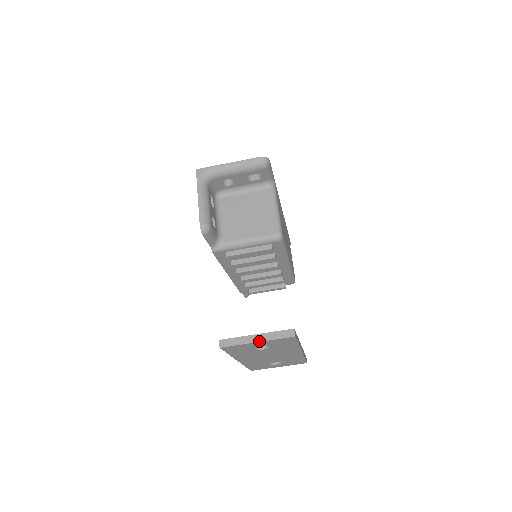
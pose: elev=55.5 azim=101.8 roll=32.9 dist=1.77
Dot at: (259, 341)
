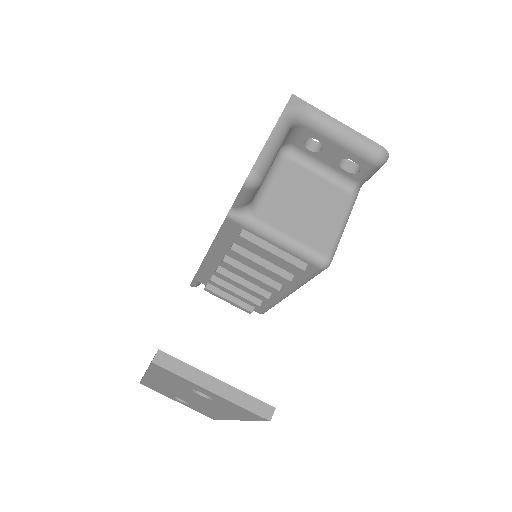
Dot at: (216, 392)
